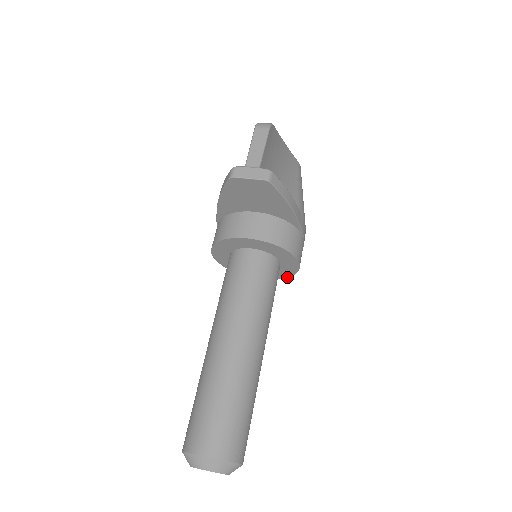
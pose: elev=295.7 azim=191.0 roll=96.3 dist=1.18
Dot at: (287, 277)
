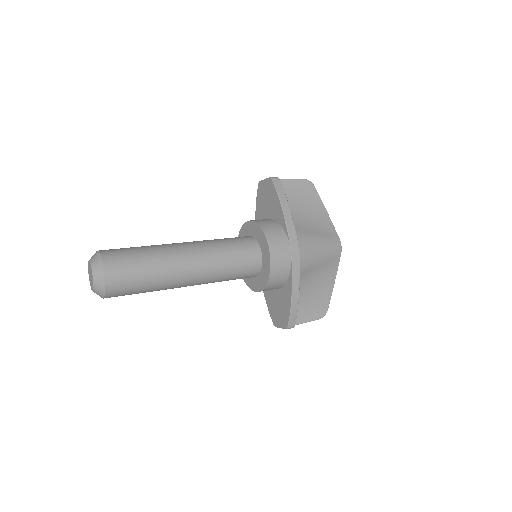
Dot at: (267, 282)
